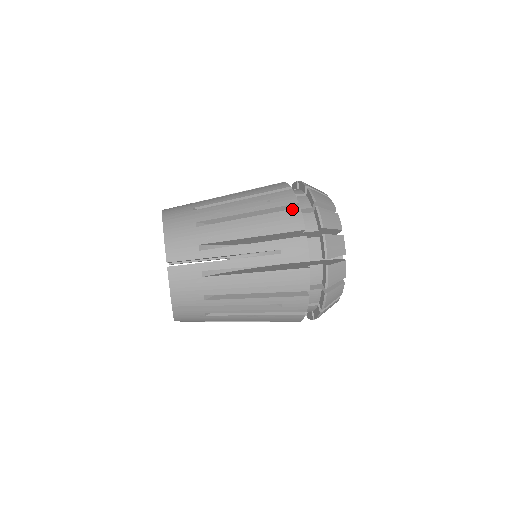
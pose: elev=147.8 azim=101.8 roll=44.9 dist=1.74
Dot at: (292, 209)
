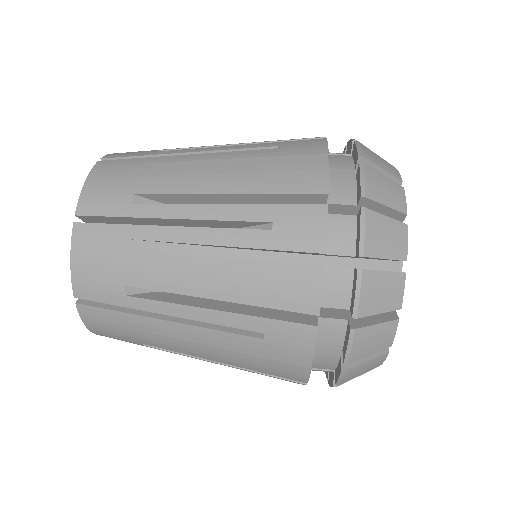
Dot at: (296, 365)
